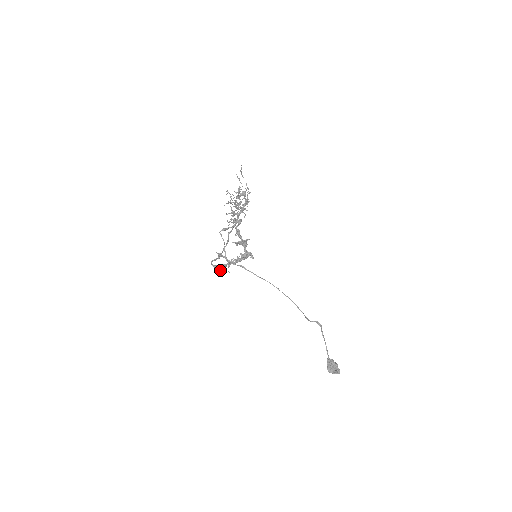
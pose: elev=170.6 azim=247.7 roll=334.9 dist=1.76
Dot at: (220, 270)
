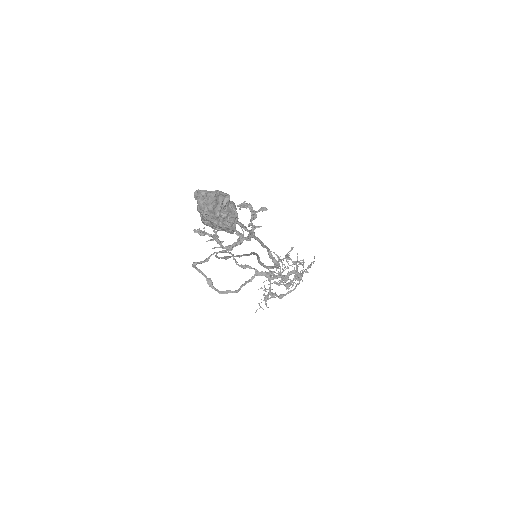
Dot at: (197, 230)
